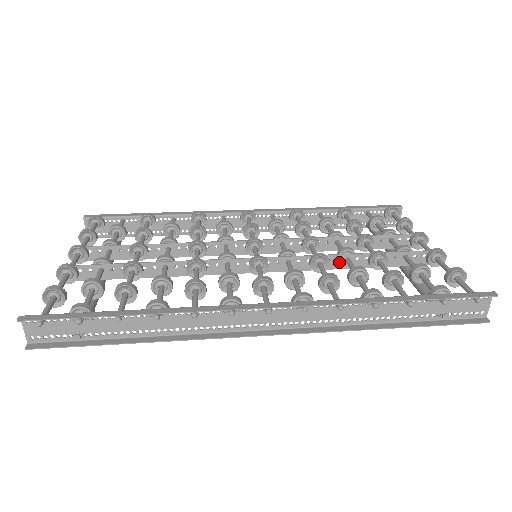
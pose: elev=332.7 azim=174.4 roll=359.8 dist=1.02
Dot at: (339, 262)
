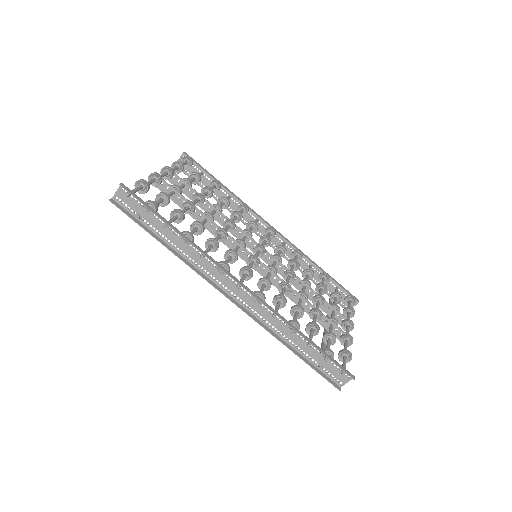
Dot at: (295, 297)
